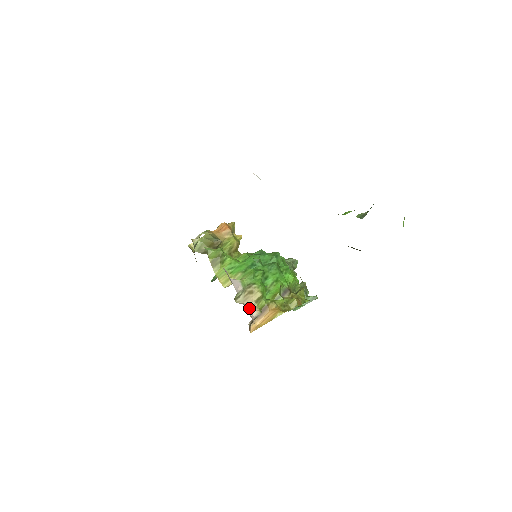
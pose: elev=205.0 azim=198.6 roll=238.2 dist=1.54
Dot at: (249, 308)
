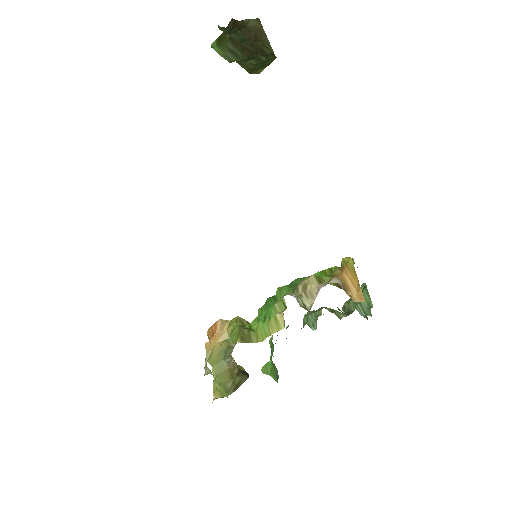
Dot at: (323, 286)
